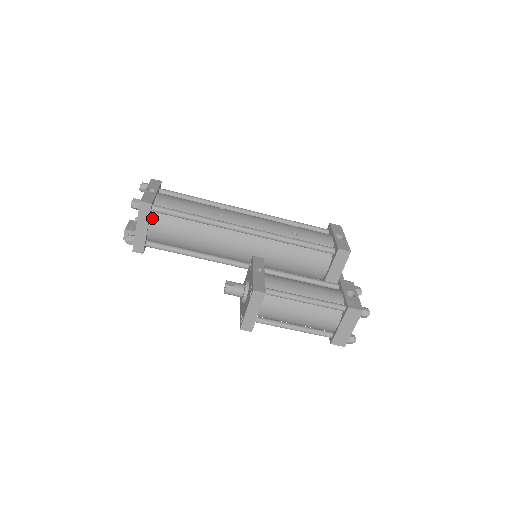
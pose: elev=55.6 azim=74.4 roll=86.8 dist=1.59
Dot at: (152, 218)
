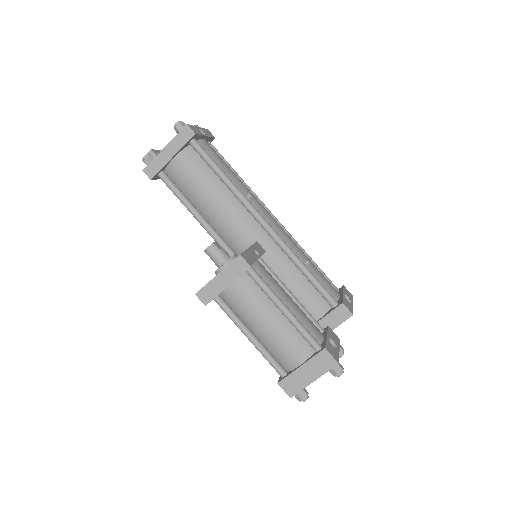
Dot at: (185, 150)
